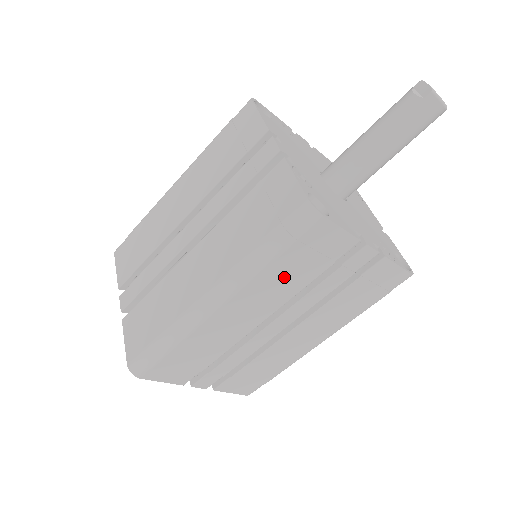
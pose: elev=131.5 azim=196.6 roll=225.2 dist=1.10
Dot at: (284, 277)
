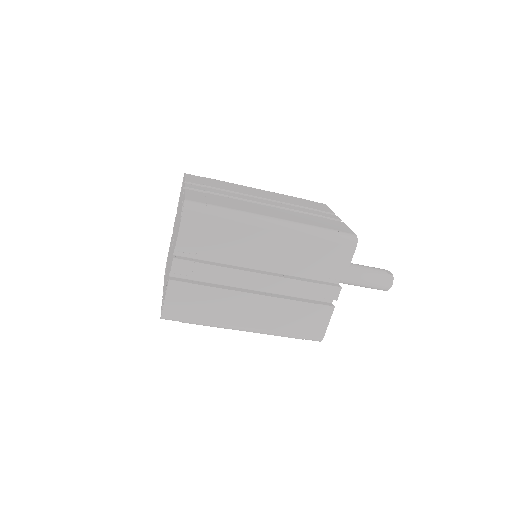
Dot at: (308, 254)
